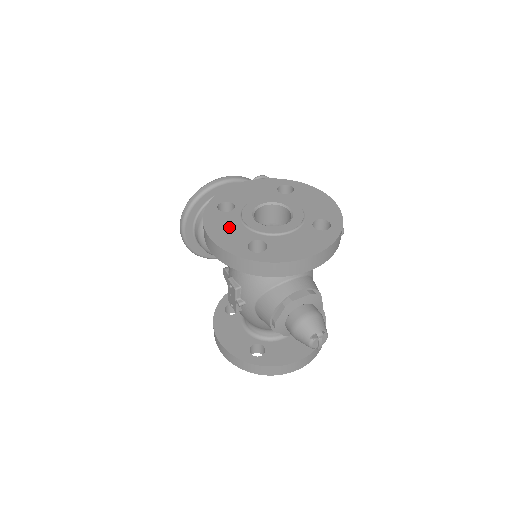
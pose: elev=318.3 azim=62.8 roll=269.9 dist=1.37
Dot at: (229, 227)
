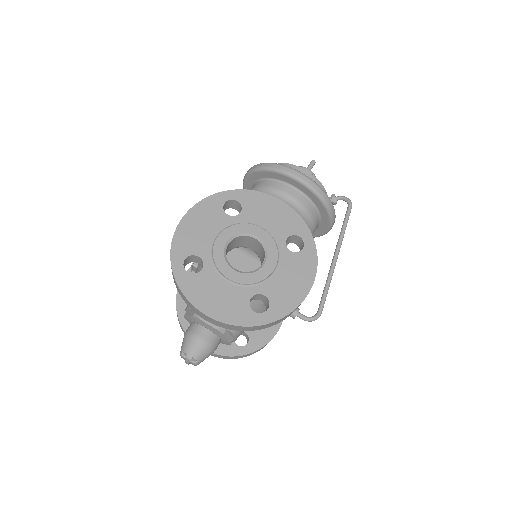
Dot at: (205, 227)
